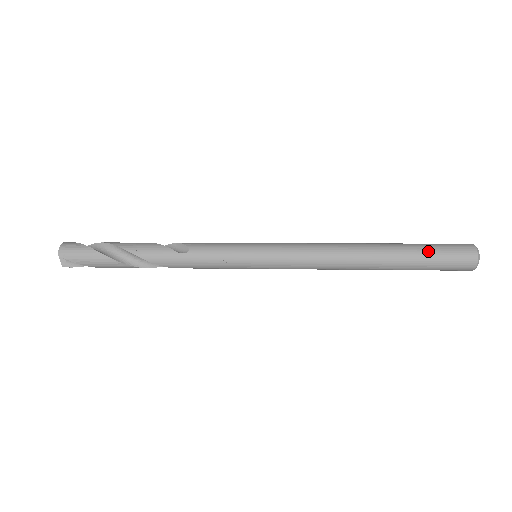
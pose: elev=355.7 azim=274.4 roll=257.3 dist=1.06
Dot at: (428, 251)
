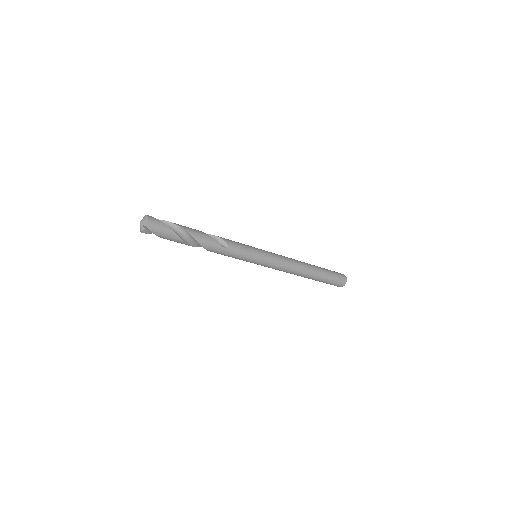
Dot at: (330, 276)
